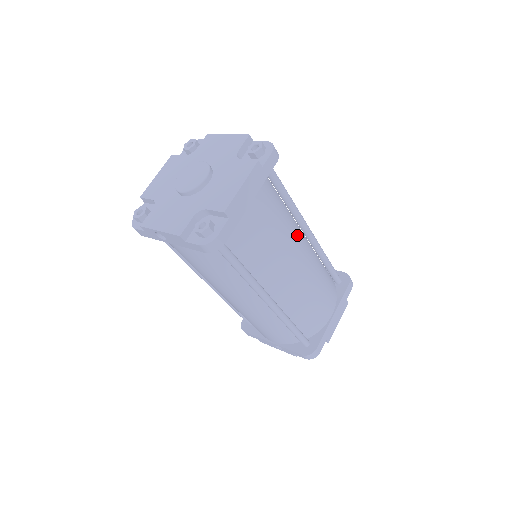
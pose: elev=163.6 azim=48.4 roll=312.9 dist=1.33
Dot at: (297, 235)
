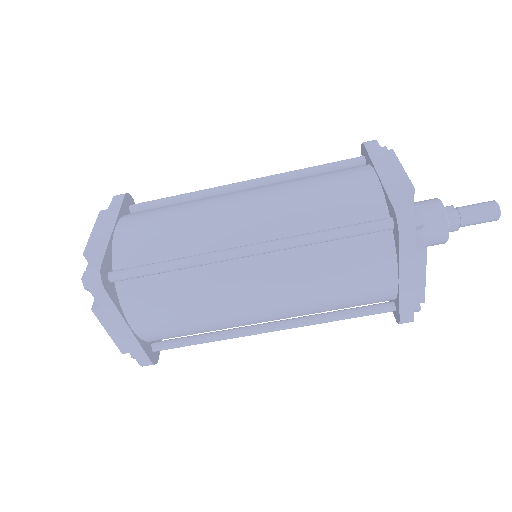
Dot at: (227, 280)
